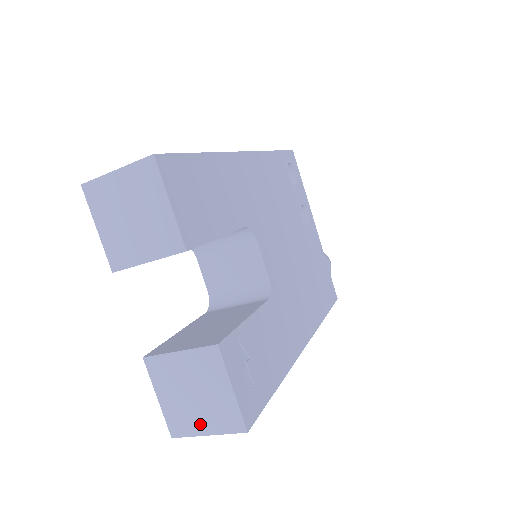
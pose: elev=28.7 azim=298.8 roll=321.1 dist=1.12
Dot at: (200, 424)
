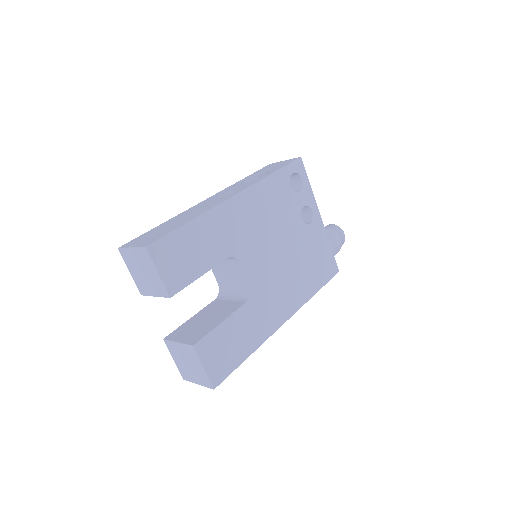
Dot at: (194, 378)
